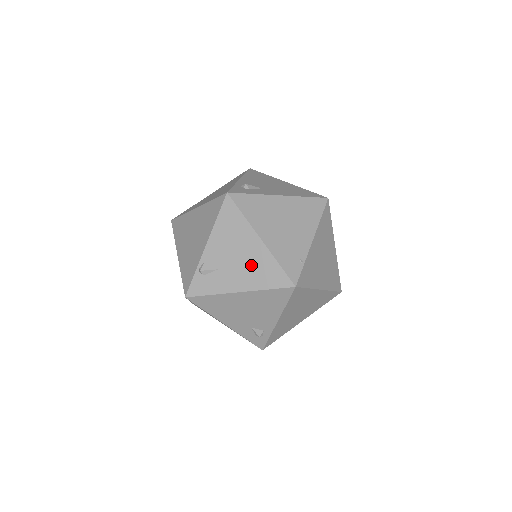
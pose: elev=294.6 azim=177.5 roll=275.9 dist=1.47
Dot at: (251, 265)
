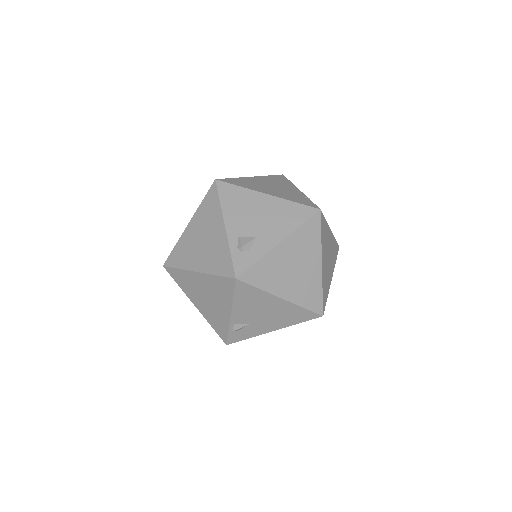
Dot at: (279, 315)
